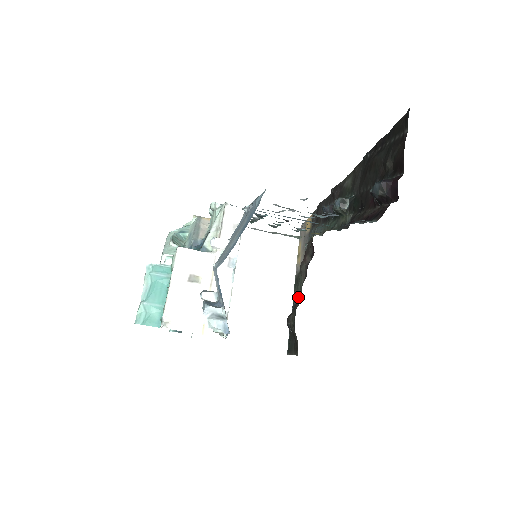
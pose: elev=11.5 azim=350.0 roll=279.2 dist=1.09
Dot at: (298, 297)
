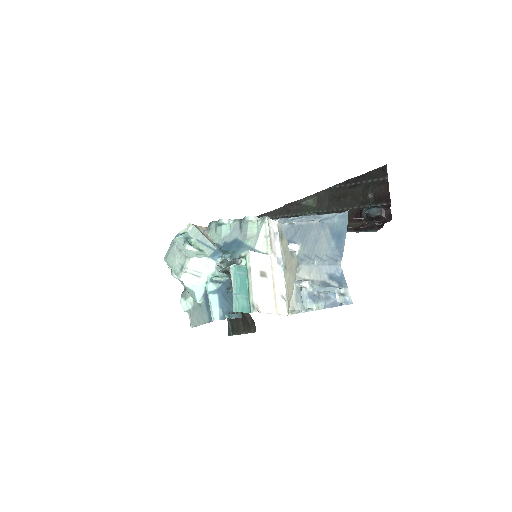
Dot at: occluded
